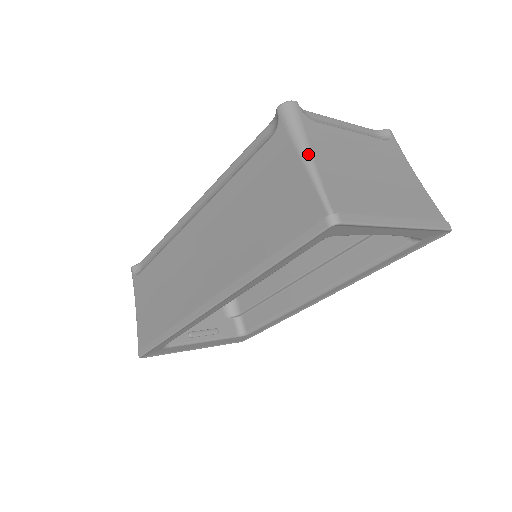
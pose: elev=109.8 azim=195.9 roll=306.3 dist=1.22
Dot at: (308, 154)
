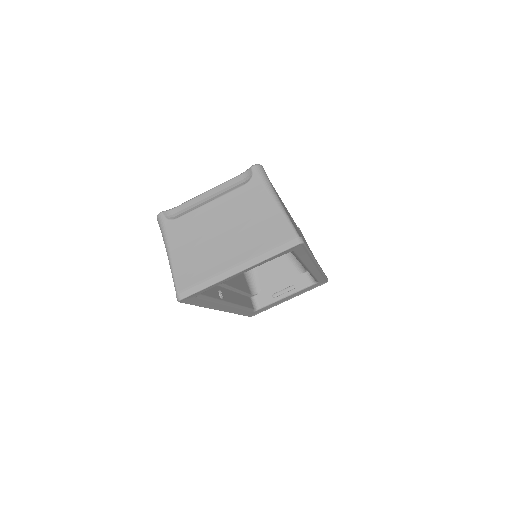
Dot at: (168, 253)
